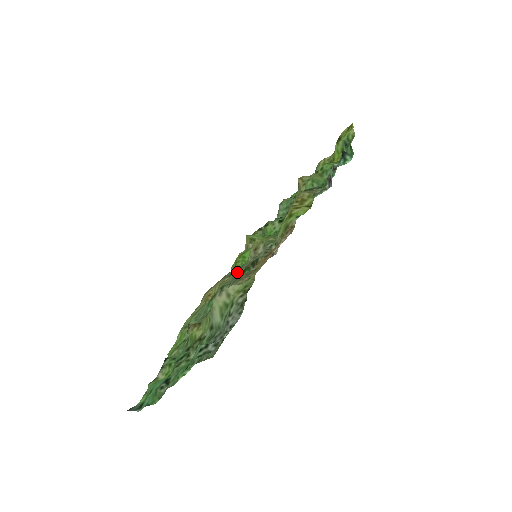
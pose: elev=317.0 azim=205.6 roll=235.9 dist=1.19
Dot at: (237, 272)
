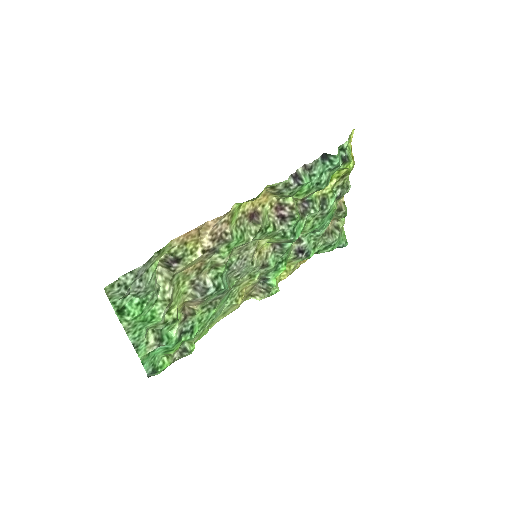
Dot at: (247, 273)
